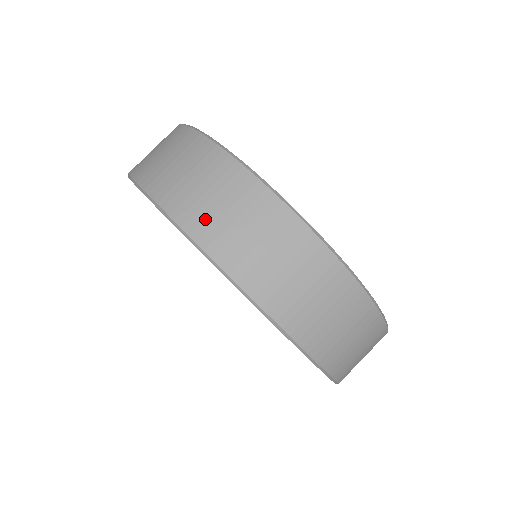
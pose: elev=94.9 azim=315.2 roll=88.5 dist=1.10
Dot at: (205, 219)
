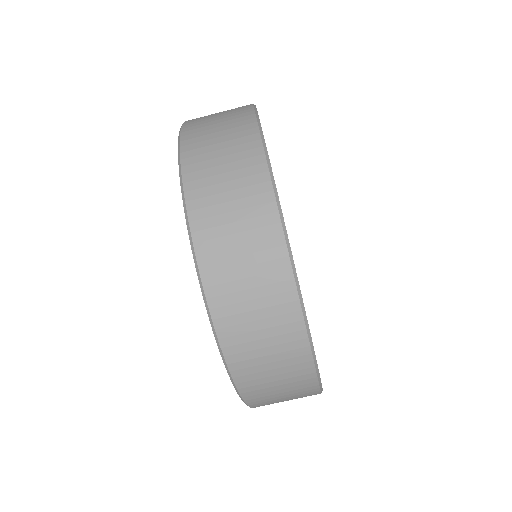
Dot at: (263, 397)
